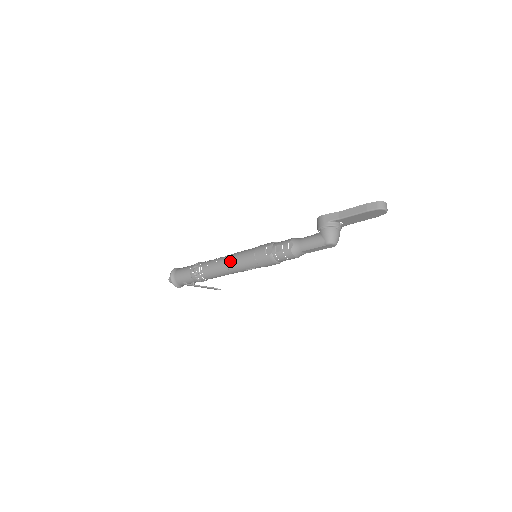
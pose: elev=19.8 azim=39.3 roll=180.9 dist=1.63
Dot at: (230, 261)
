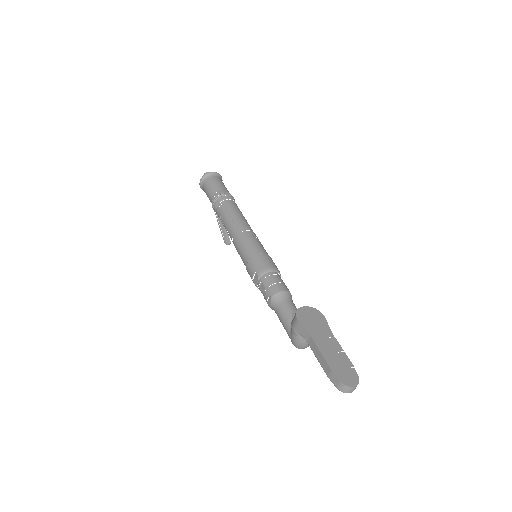
Dot at: (233, 240)
